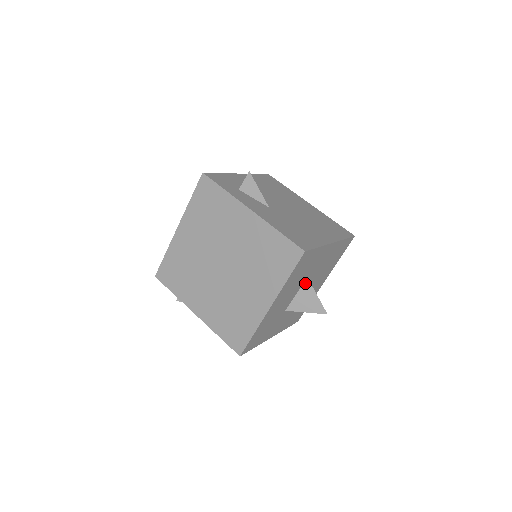
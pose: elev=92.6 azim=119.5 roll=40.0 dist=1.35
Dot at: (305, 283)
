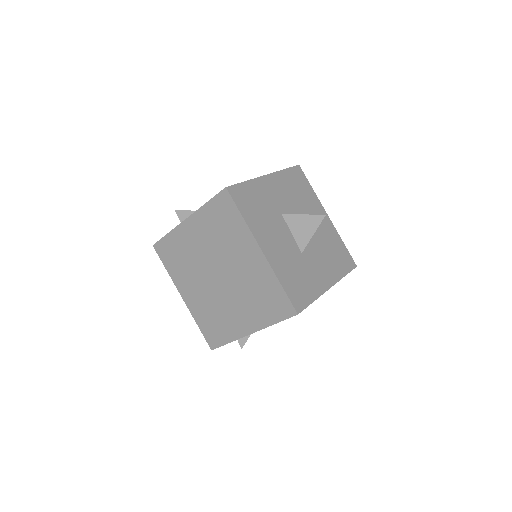
Dot at: (285, 219)
